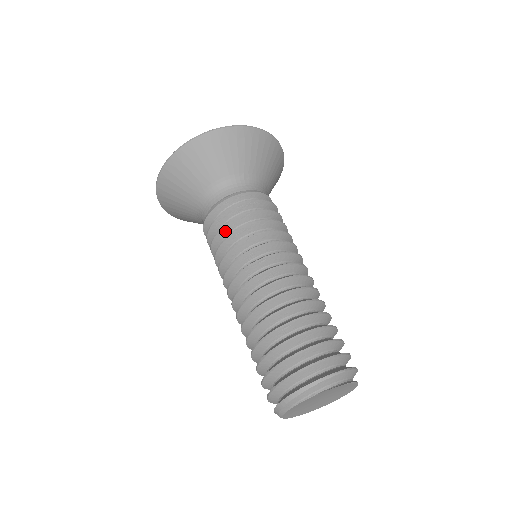
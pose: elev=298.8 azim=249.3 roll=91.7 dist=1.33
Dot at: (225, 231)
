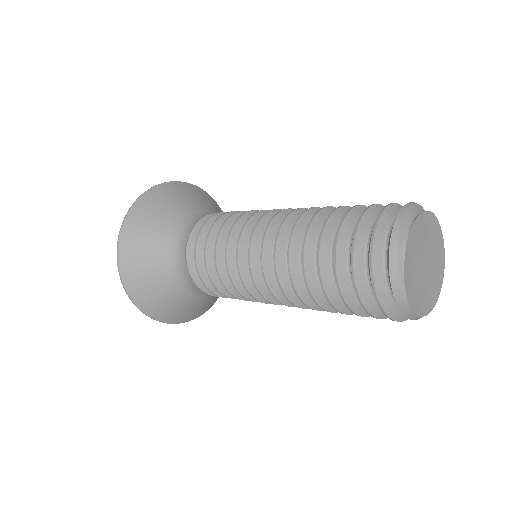
Dot at: (215, 231)
